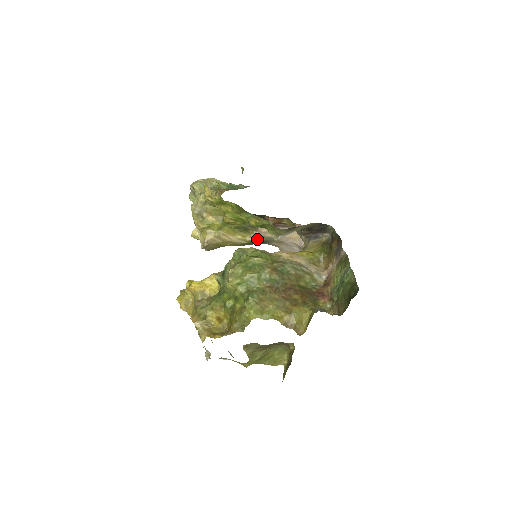
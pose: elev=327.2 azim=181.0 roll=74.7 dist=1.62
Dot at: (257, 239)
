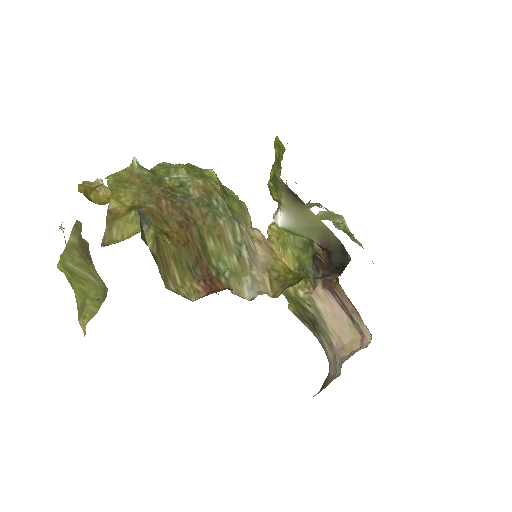
Dot at: (306, 299)
